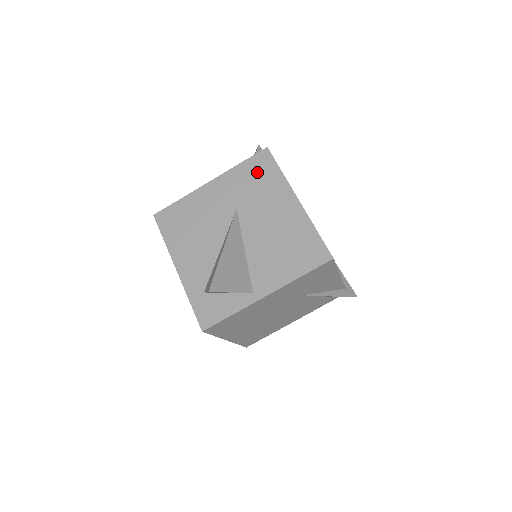
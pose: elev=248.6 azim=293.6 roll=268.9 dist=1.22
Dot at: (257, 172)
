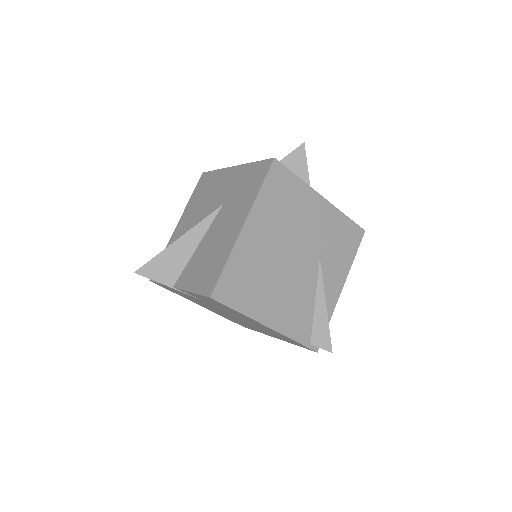
Dot at: occluded
